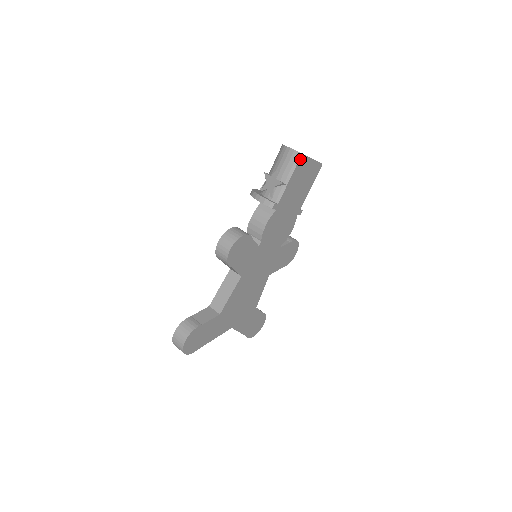
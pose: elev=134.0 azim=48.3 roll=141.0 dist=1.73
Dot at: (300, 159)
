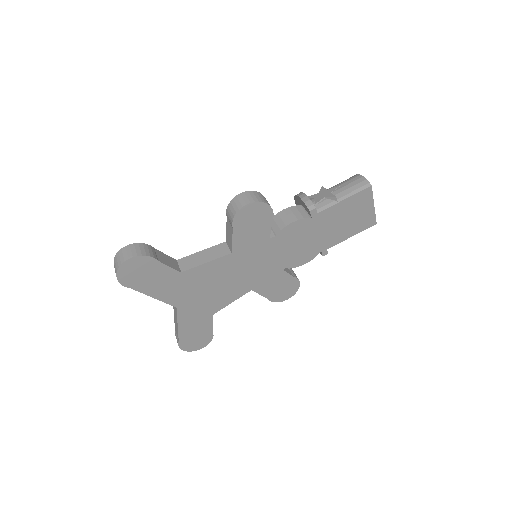
Dot at: (366, 190)
